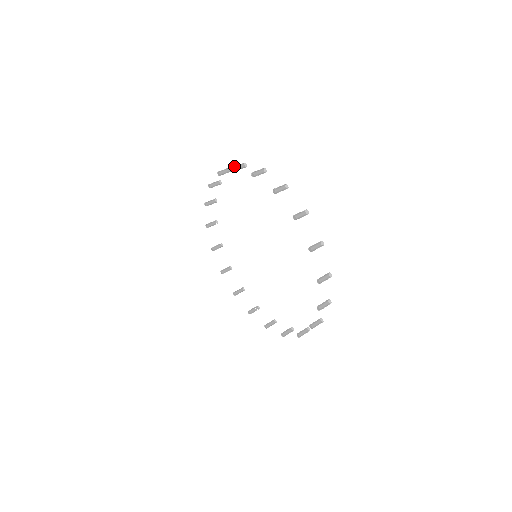
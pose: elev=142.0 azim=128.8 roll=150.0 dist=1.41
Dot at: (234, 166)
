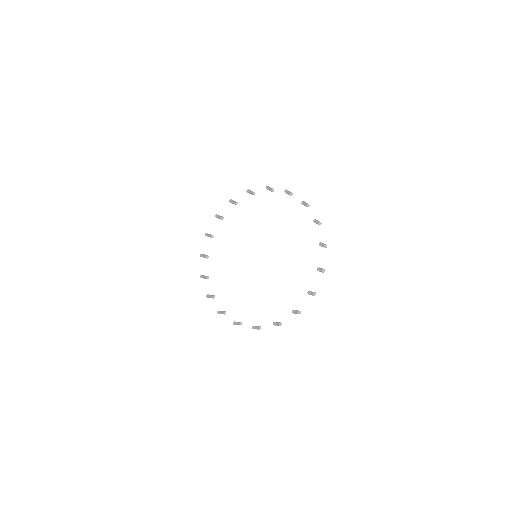
Dot at: occluded
